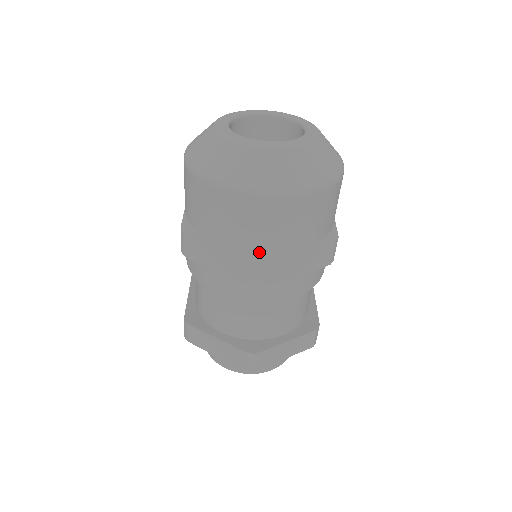
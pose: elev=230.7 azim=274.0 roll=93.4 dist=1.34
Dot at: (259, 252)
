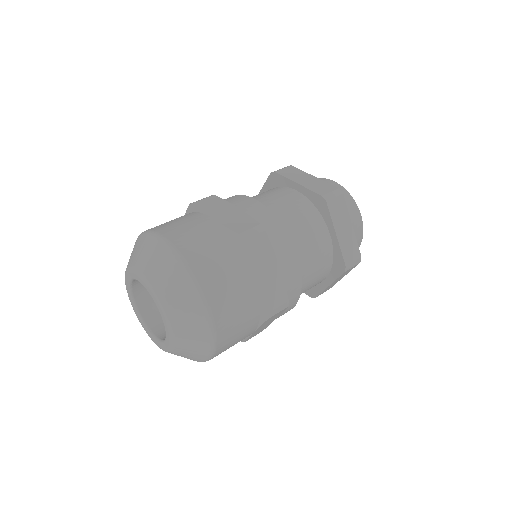
Dot at: occluded
